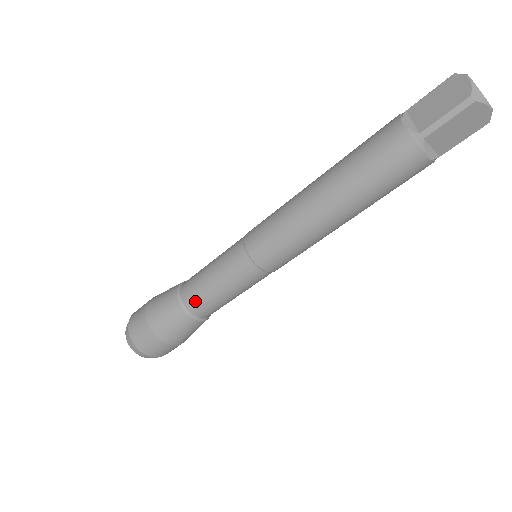
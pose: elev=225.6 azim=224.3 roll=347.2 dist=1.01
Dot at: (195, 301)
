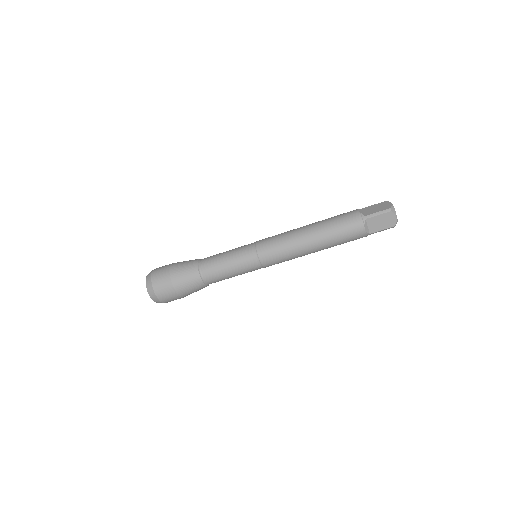
Dot at: (209, 266)
